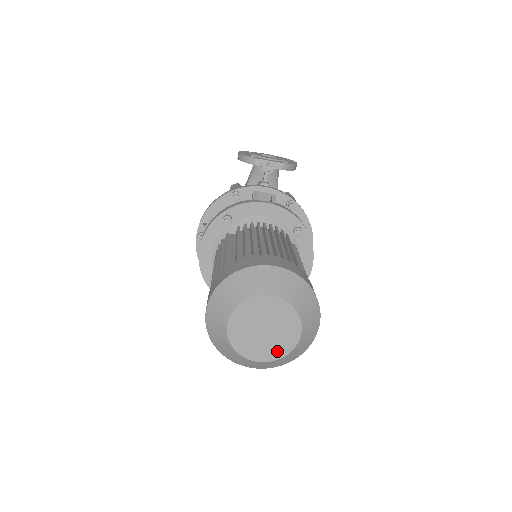
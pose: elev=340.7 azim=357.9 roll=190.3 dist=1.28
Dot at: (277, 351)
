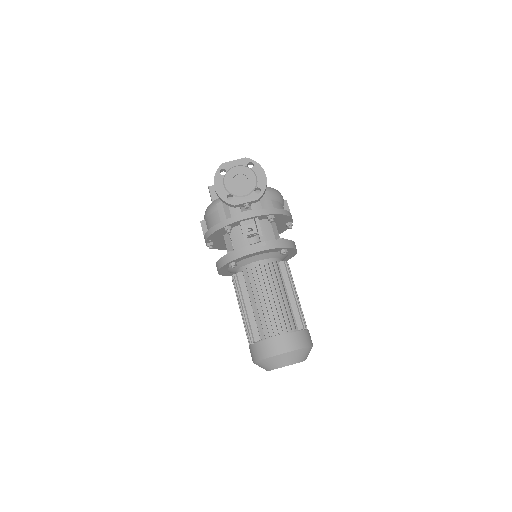
Dot at: occluded
